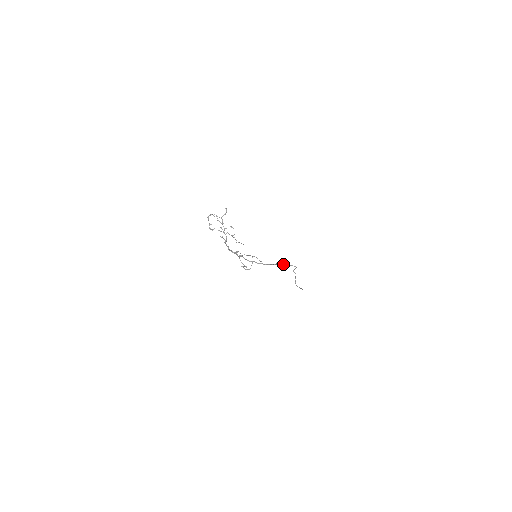
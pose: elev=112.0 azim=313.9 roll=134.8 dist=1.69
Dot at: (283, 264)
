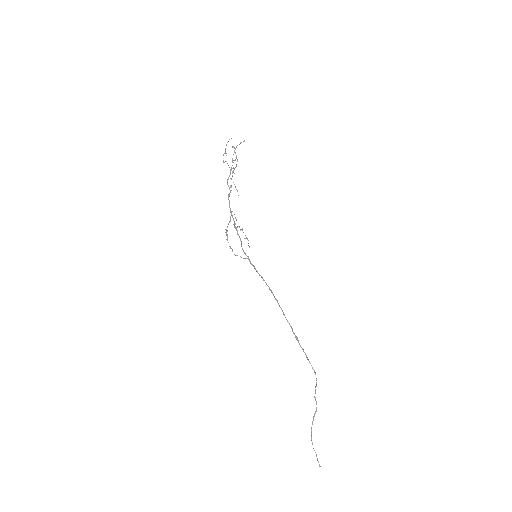
Dot at: (292, 329)
